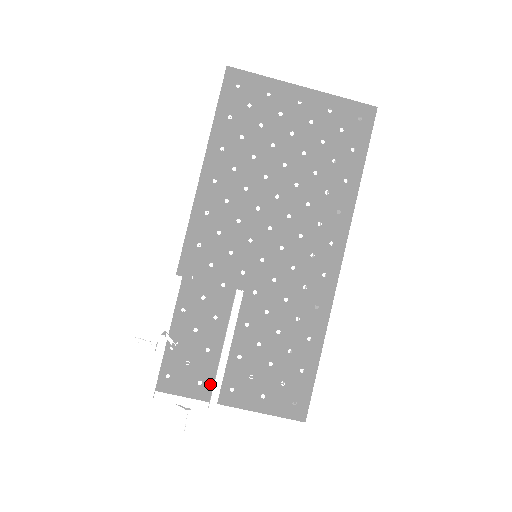
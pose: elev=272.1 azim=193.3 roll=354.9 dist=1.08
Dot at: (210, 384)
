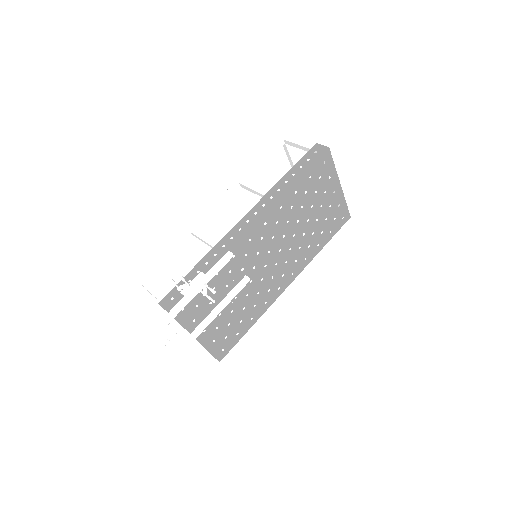
Dot at: (198, 323)
